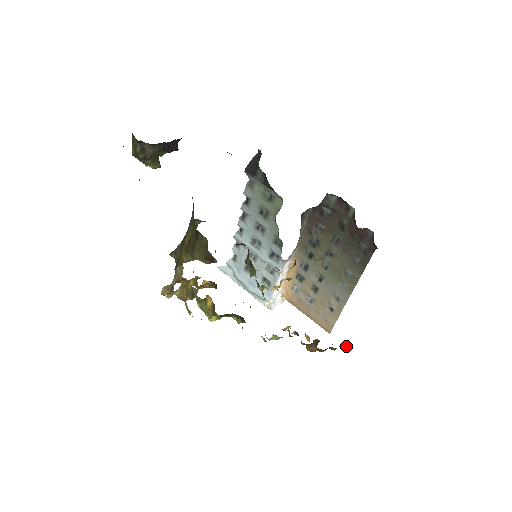
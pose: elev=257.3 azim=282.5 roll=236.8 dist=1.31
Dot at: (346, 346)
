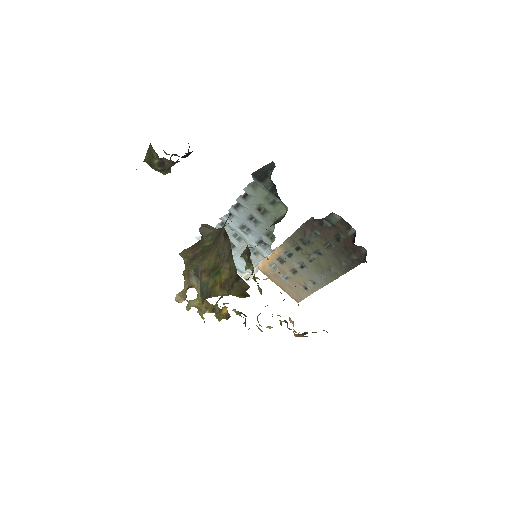
Dot at: occluded
